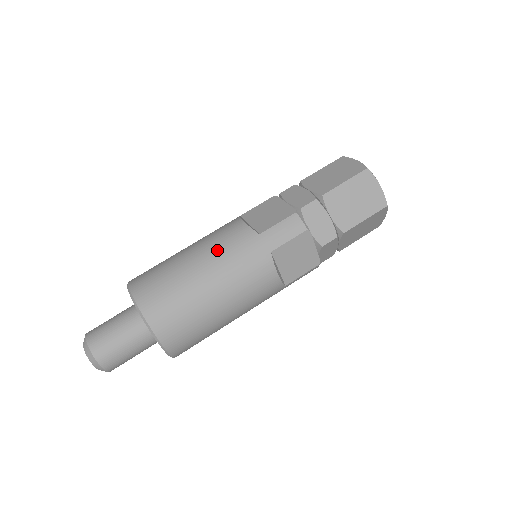
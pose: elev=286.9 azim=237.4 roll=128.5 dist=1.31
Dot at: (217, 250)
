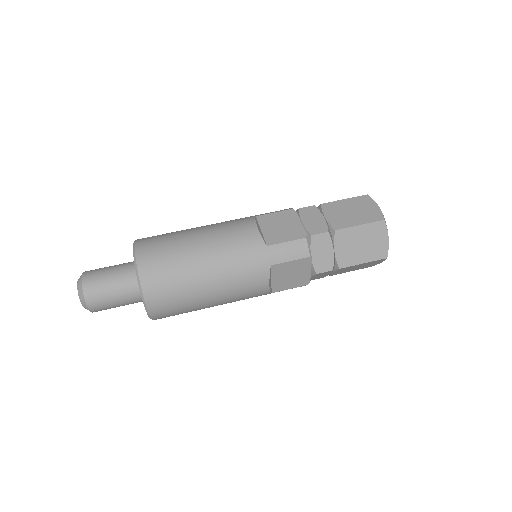
Dot at: (224, 246)
